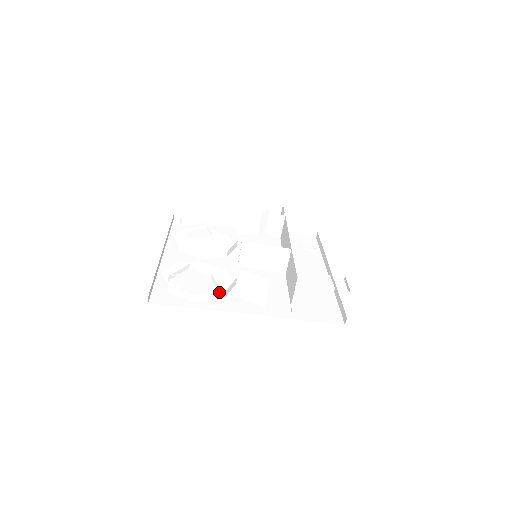
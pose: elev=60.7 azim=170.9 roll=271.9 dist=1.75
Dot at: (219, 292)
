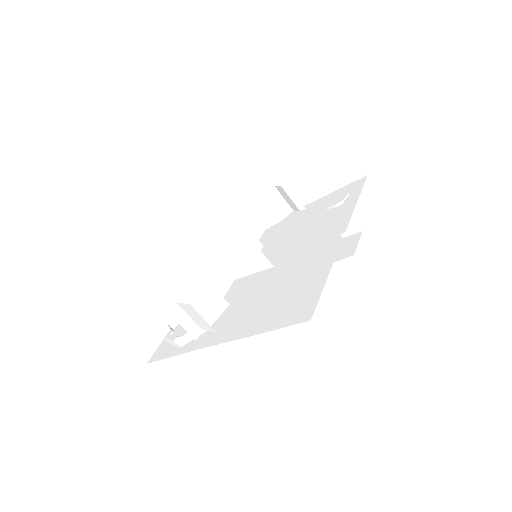
Dot at: occluded
